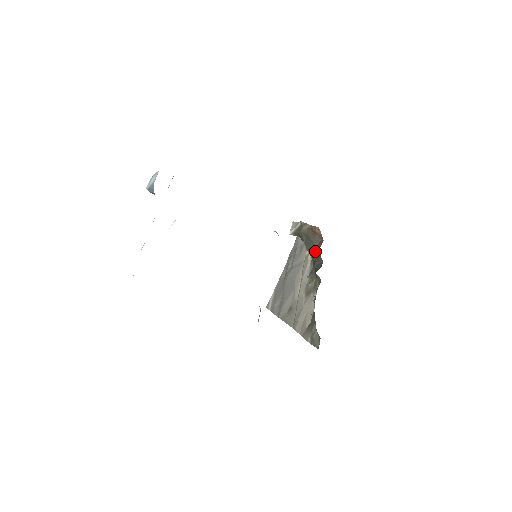
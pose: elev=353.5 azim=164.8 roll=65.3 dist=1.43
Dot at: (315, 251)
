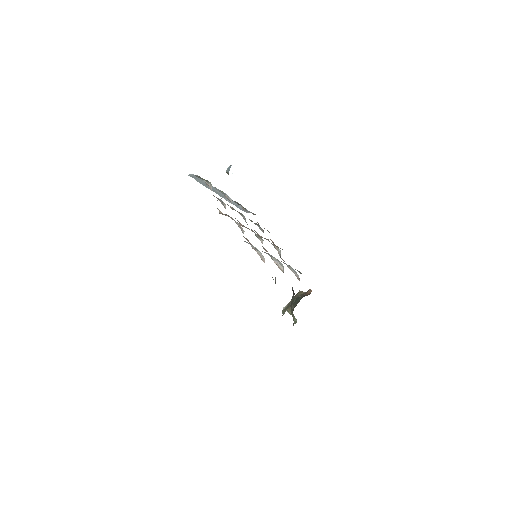
Dot at: (299, 301)
